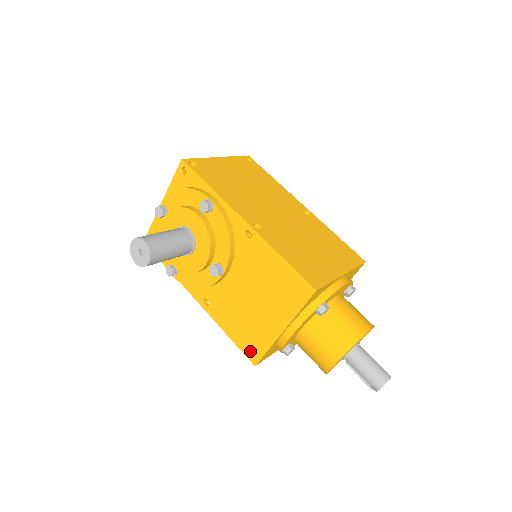
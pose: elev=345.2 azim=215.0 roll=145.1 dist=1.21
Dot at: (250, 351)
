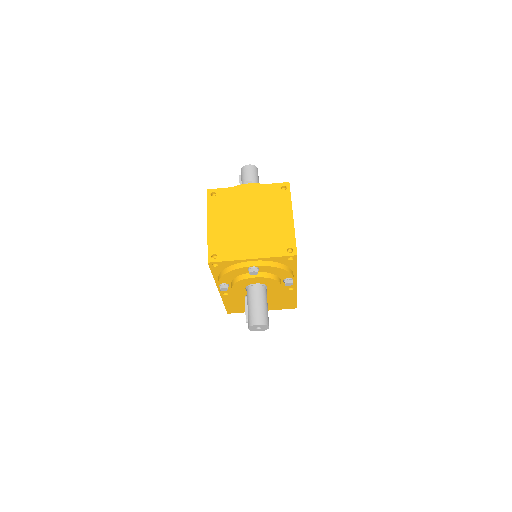
Dot at: (232, 311)
